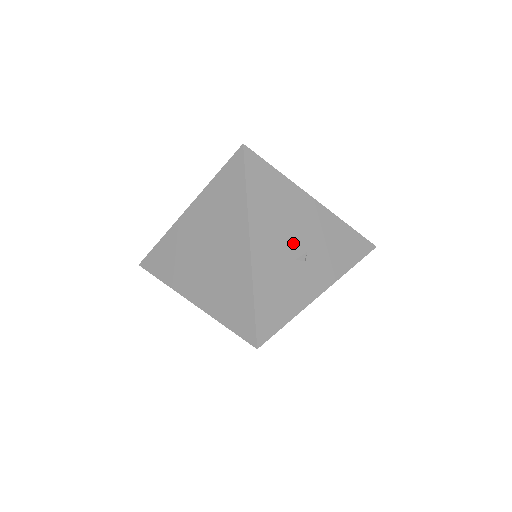
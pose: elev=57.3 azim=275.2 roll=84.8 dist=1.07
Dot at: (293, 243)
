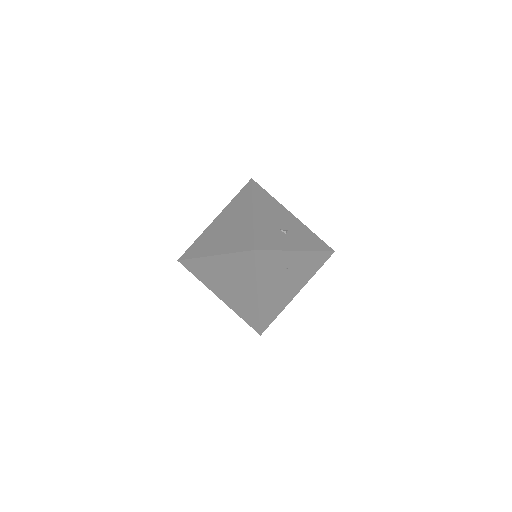
Dot at: (279, 223)
